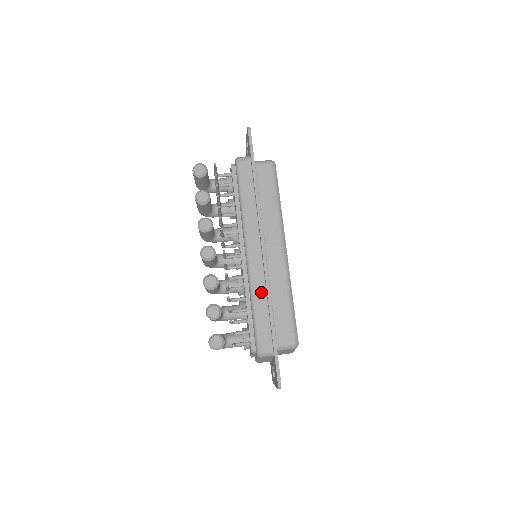
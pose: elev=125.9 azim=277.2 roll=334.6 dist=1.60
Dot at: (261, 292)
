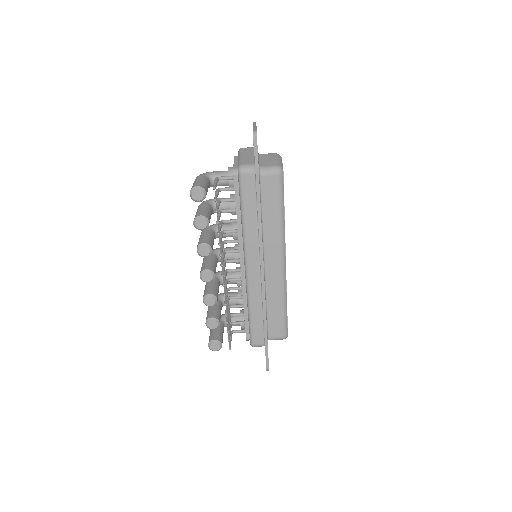
Dot at: (257, 301)
